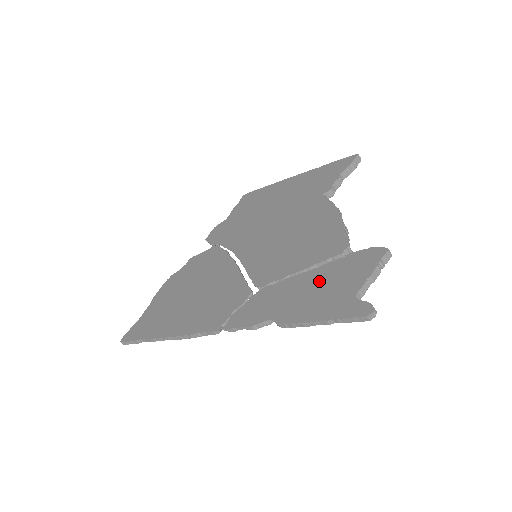
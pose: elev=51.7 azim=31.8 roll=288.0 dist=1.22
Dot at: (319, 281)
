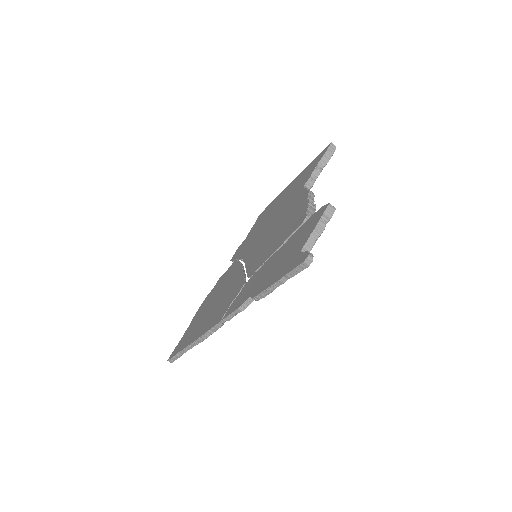
Dot at: (283, 252)
